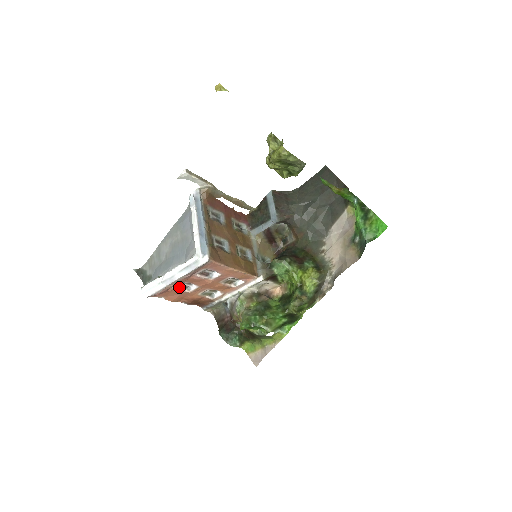
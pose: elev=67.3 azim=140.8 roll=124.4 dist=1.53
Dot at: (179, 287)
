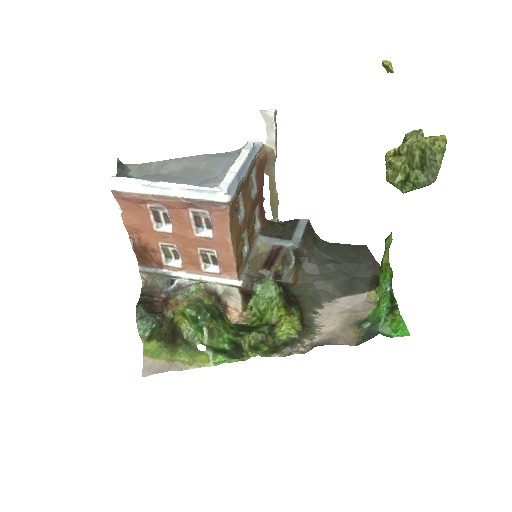
Dot at: (154, 212)
